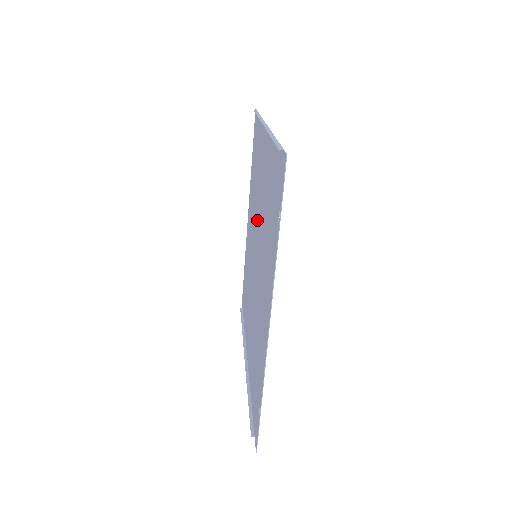
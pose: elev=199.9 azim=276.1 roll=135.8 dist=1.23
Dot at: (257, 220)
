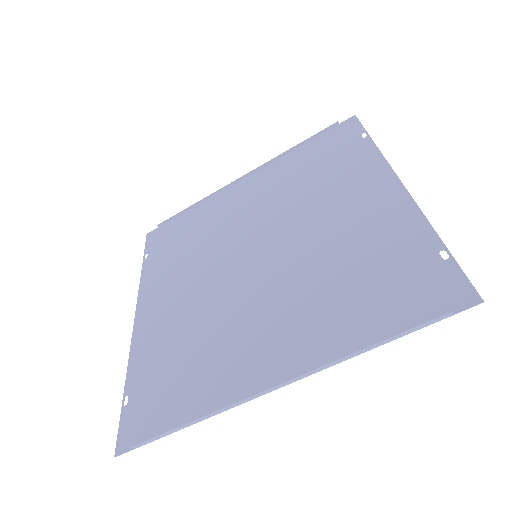
Dot at: (242, 236)
